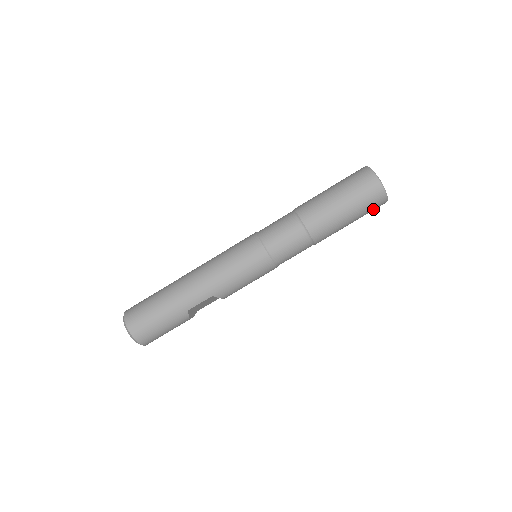
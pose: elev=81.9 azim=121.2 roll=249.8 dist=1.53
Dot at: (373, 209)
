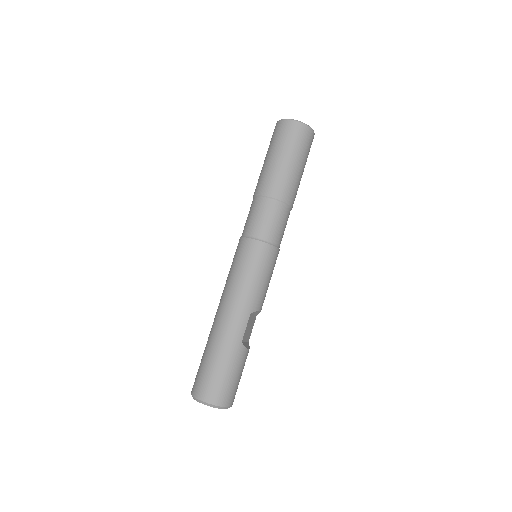
Dot at: (310, 147)
